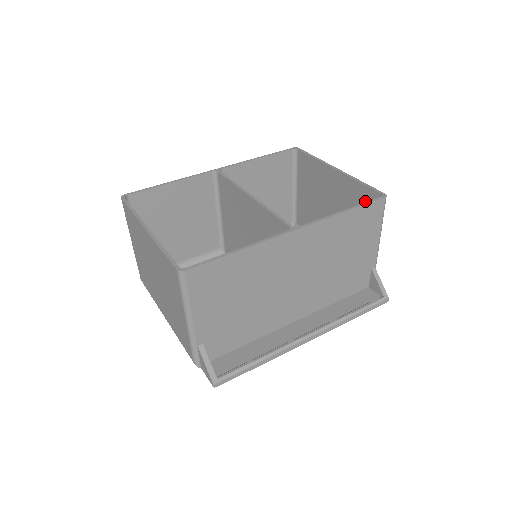
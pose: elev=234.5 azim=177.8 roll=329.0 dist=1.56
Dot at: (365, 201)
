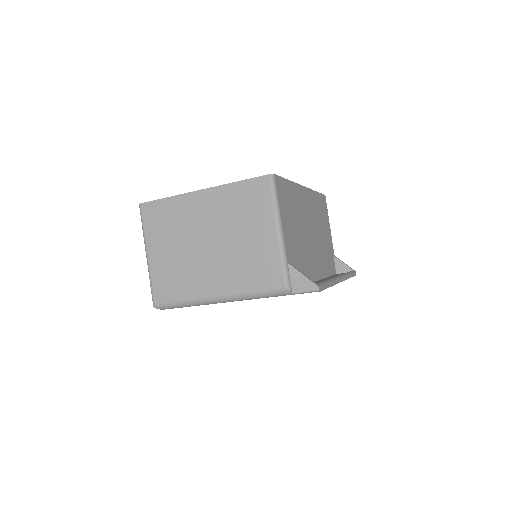
Dot at: occluded
